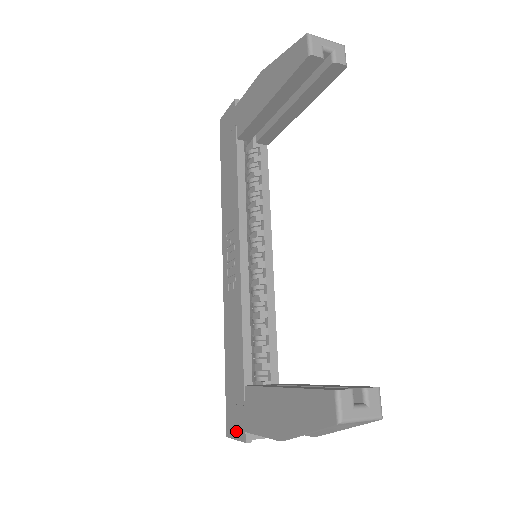
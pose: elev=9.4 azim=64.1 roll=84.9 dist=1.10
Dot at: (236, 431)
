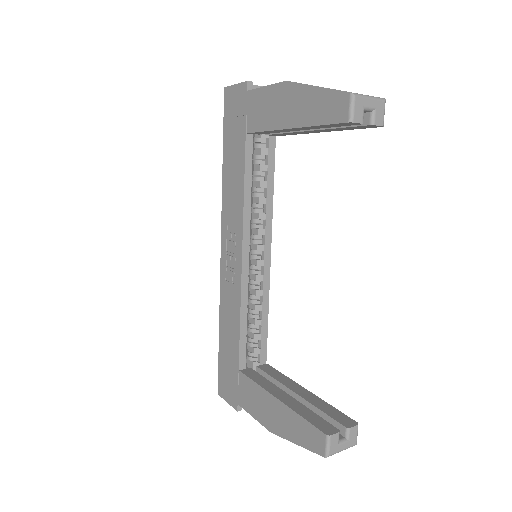
Dot at: (228, 397)
